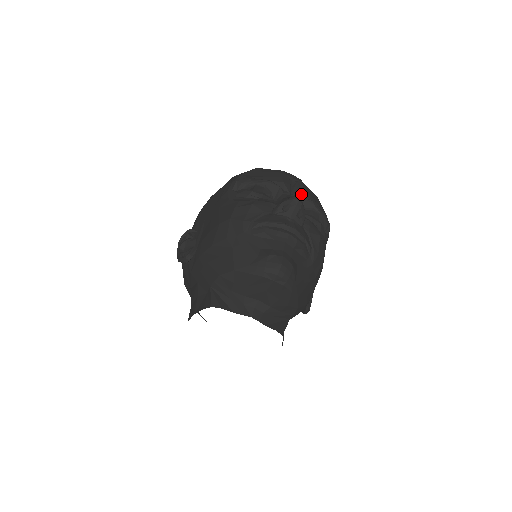
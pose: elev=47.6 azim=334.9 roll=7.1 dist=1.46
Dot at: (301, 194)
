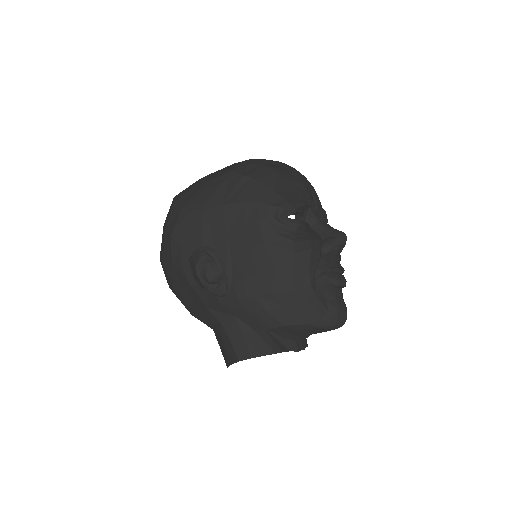
Dot at: (320, 207)
